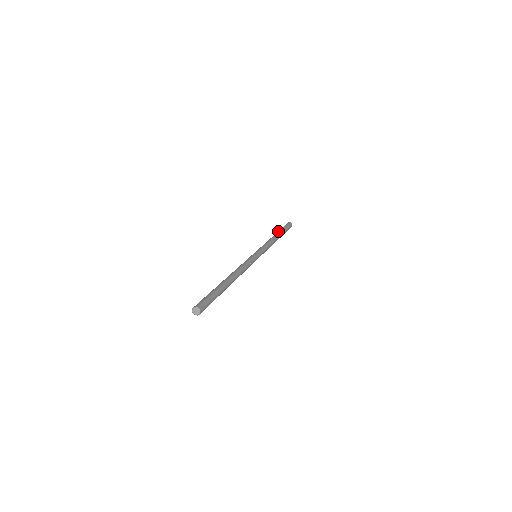
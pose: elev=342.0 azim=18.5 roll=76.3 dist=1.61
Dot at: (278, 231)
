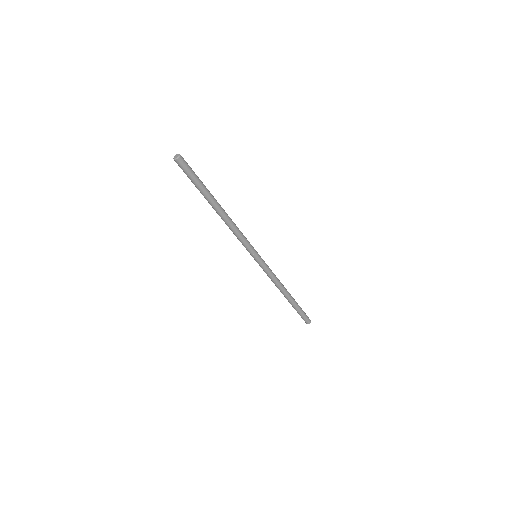
Dot at: occluded
